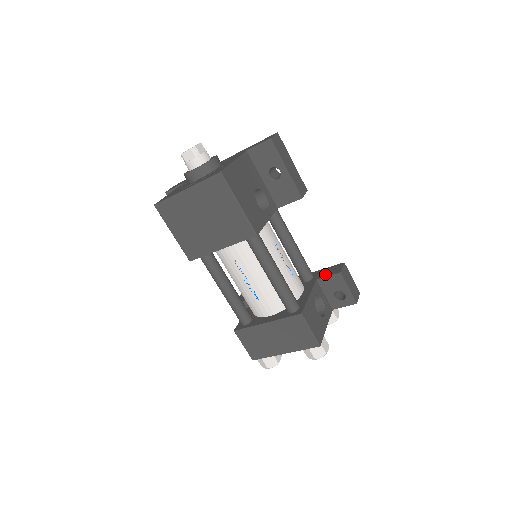
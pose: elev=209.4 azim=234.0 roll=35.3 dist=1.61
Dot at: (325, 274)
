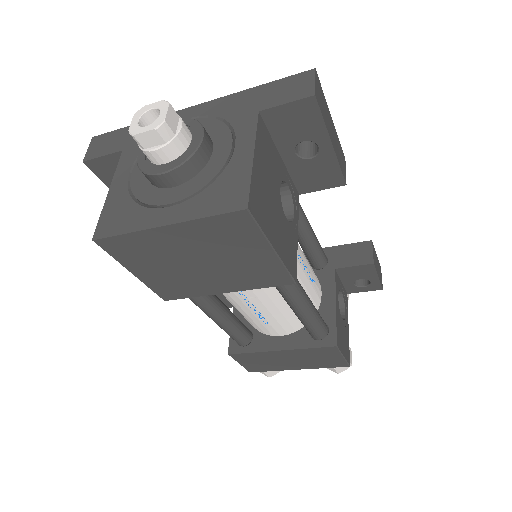
Dot at: (347, 260)
